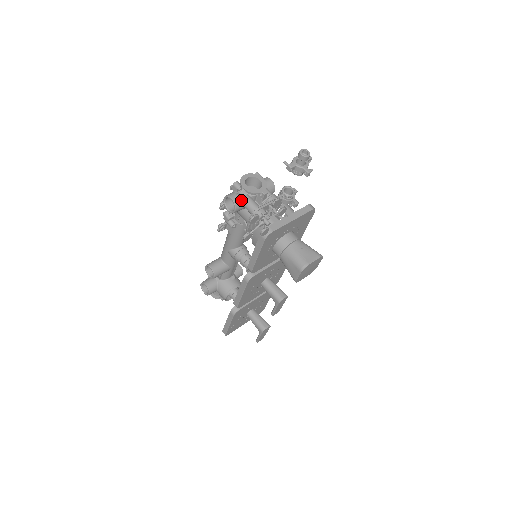
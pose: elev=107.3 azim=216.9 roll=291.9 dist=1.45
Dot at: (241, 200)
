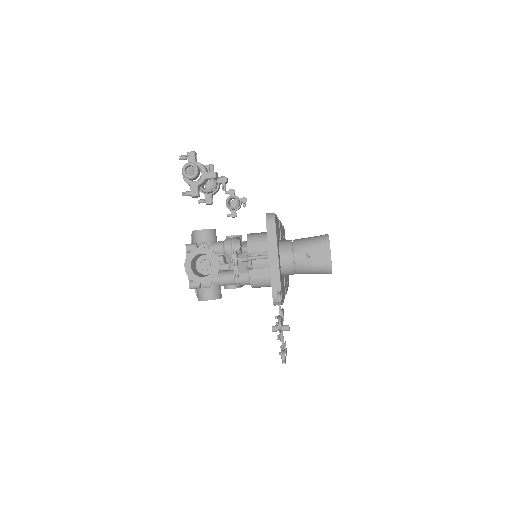
Dot at: (214, 288)
